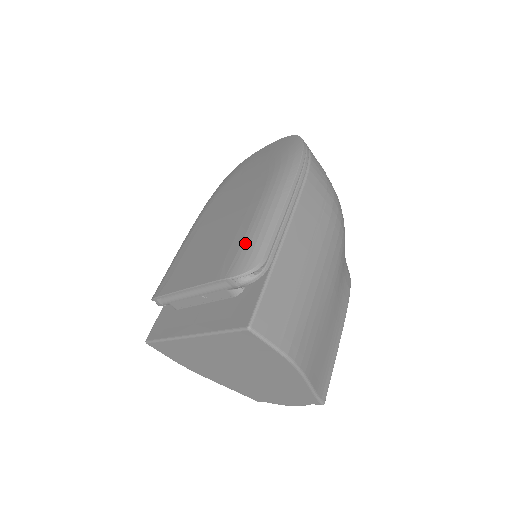
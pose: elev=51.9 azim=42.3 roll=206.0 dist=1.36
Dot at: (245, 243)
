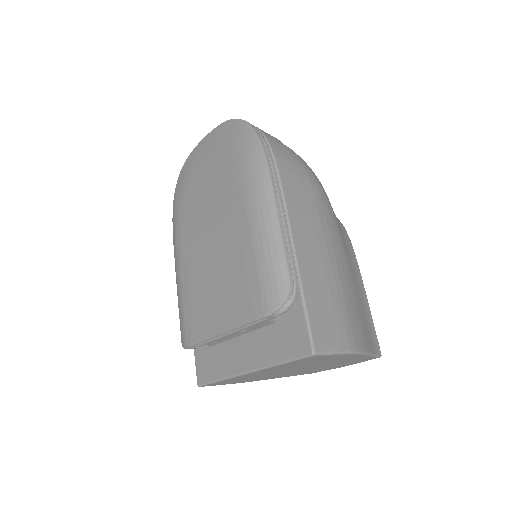
Dot at: (262, 271)
